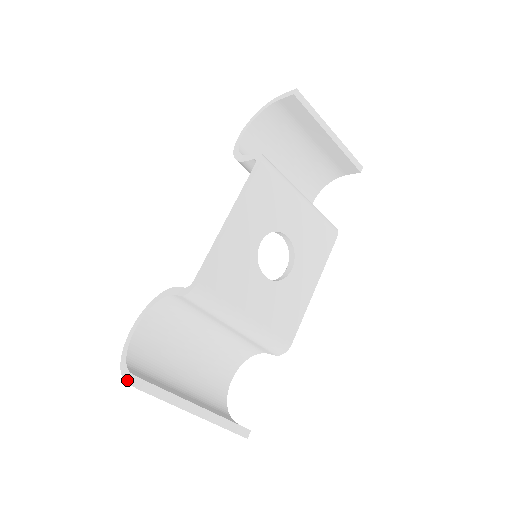
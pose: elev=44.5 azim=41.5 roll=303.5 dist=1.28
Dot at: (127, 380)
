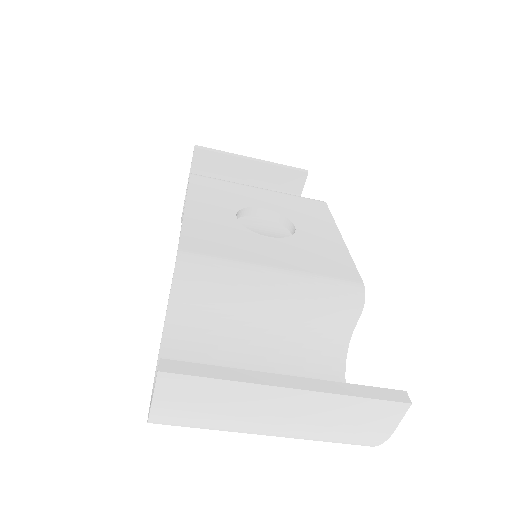
Dot at: (151, 402)
